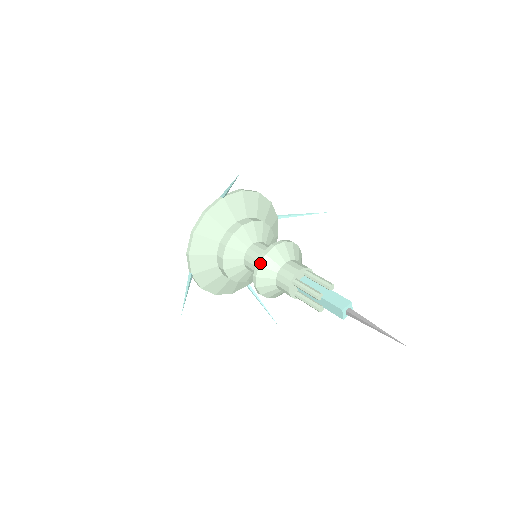
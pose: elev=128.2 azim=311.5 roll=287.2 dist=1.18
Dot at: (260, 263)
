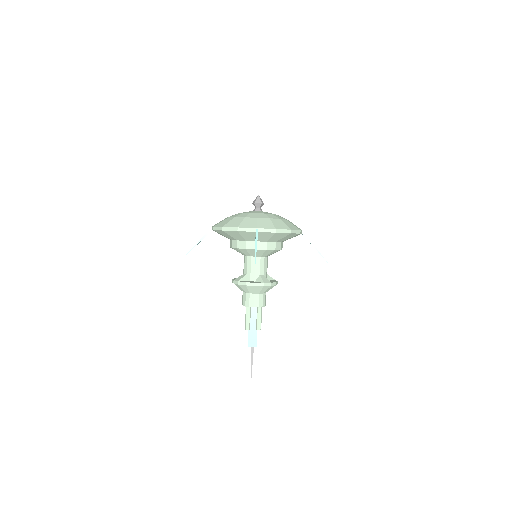
Dot at: (239, 284)
